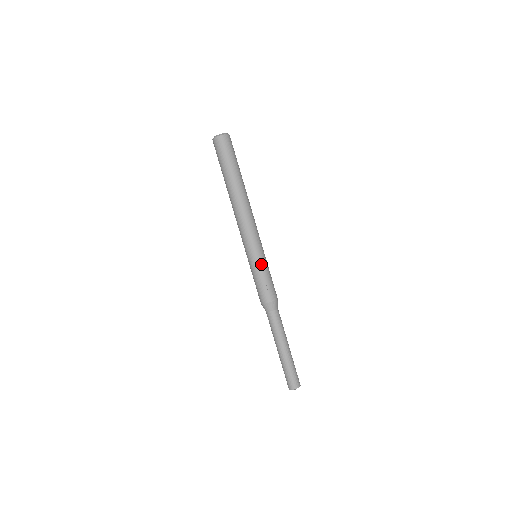
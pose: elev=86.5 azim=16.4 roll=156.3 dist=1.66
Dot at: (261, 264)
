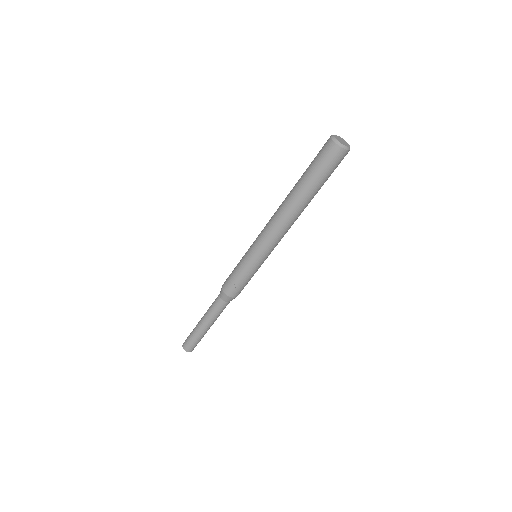
Dot at: (247, 266)
